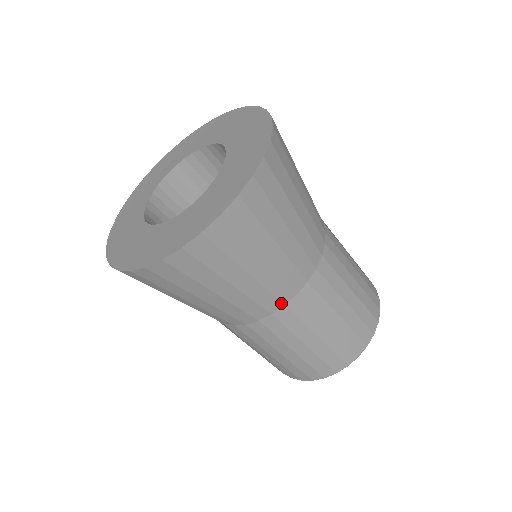
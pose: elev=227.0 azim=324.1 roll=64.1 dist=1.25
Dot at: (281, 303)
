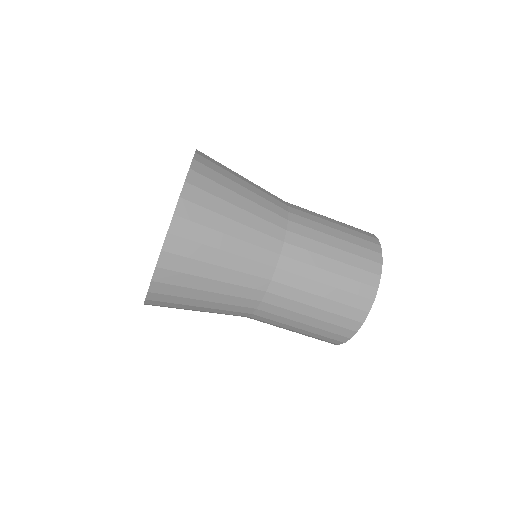
Dot at: (282, 229)
